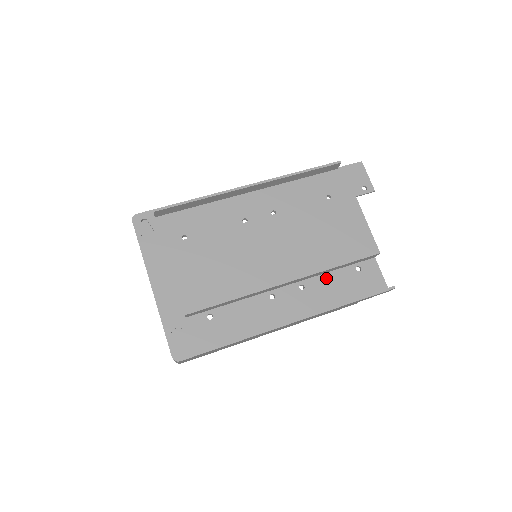
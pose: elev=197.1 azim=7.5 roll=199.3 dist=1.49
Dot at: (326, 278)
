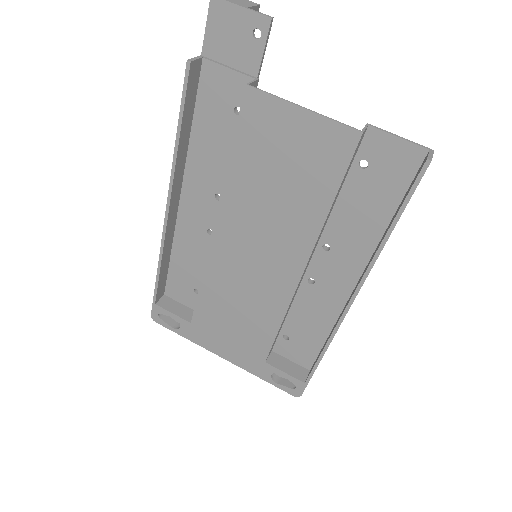
Dot at: (339, 214)
